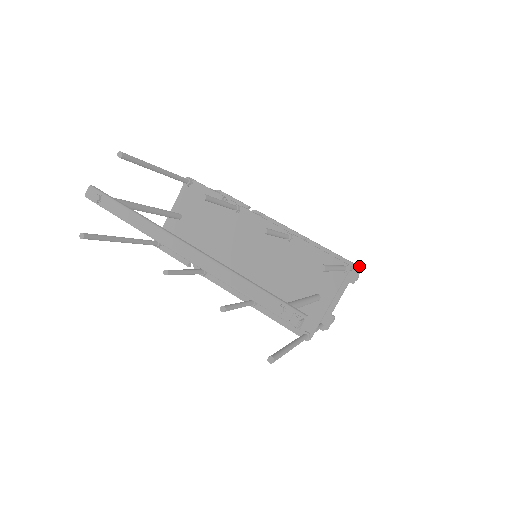
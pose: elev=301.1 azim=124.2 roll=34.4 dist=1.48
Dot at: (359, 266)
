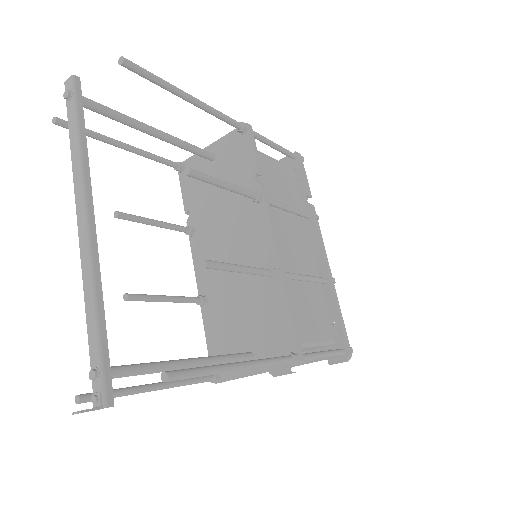
Dot at: (351, 354)
